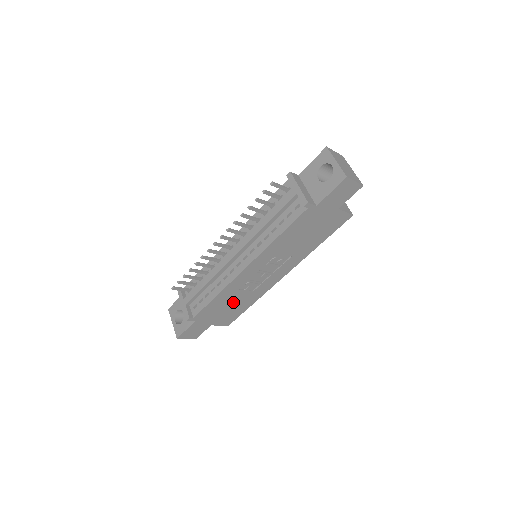
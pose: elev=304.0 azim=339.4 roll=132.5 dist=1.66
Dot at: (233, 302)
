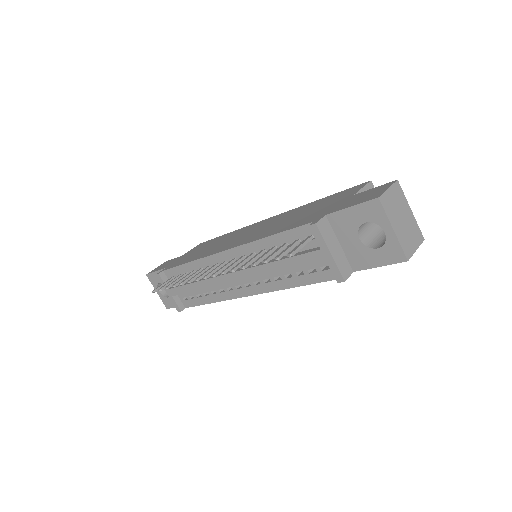
Dot at: occluded
